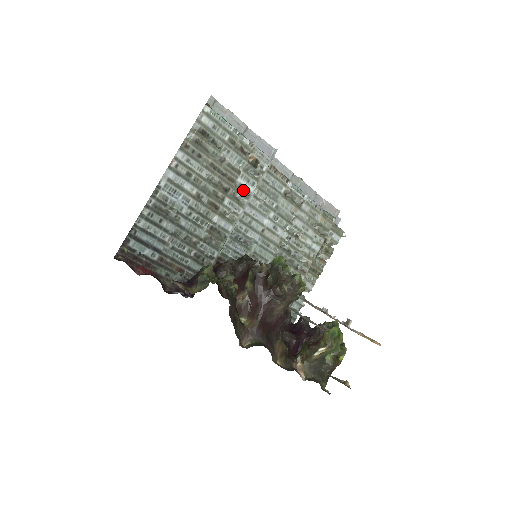
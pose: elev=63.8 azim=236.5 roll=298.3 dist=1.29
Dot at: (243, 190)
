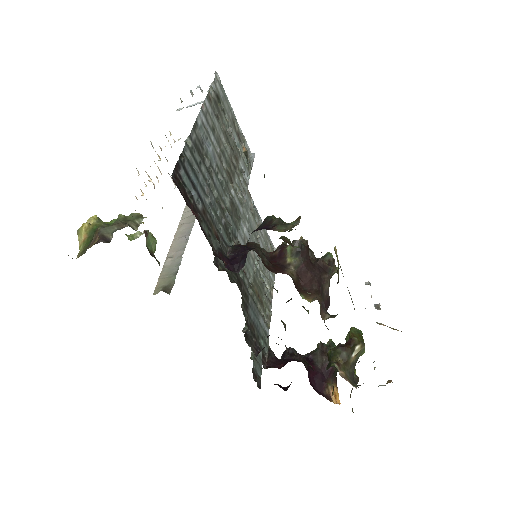
Dot at: (242, 177)
